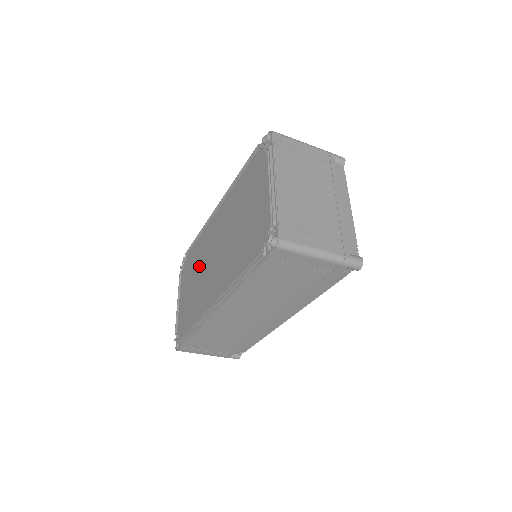
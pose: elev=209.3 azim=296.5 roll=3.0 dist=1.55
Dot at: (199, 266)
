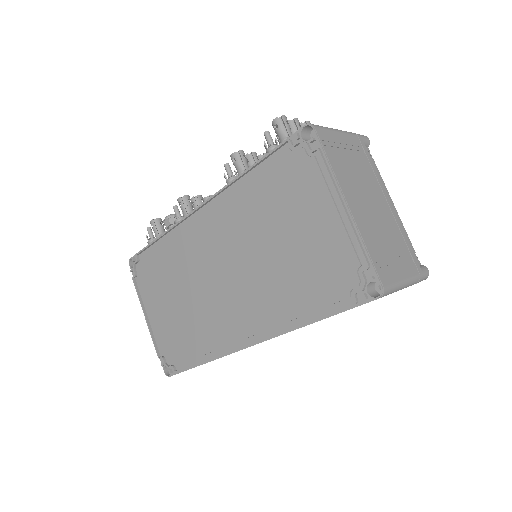
Dot at: (184, 280)
